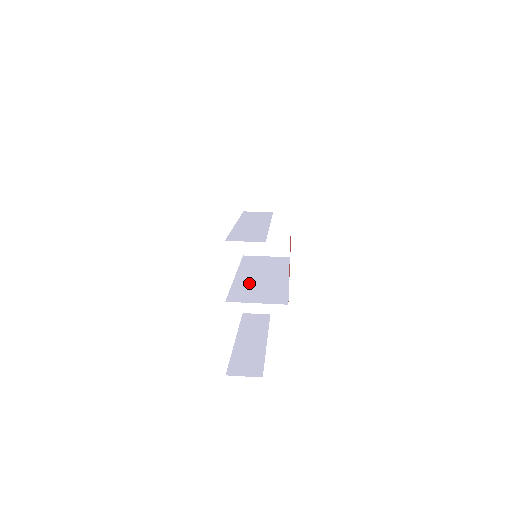
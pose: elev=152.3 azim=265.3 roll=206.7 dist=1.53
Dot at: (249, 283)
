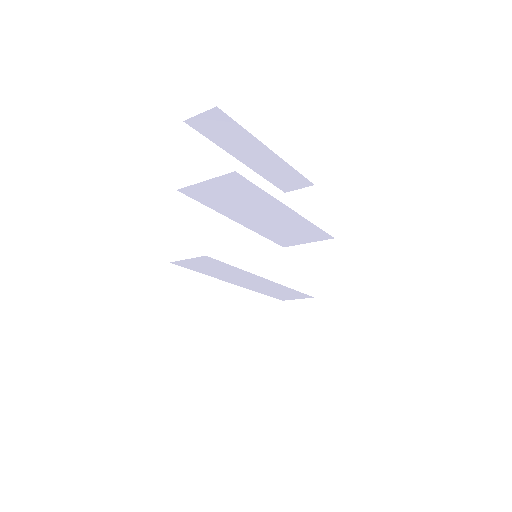
Dot at: (232, 275)
